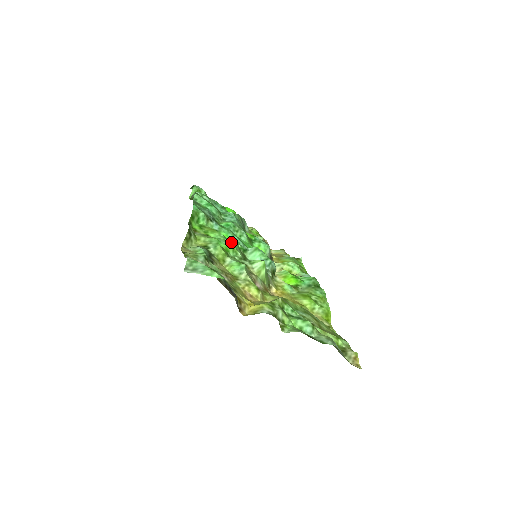
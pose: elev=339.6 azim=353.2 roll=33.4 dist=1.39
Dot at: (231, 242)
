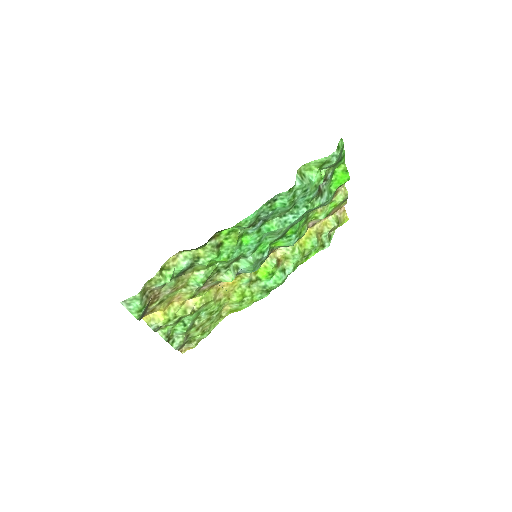
Dot at: (235, 254)
